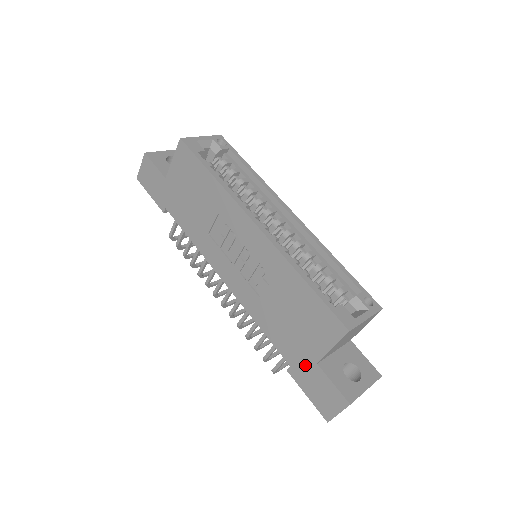
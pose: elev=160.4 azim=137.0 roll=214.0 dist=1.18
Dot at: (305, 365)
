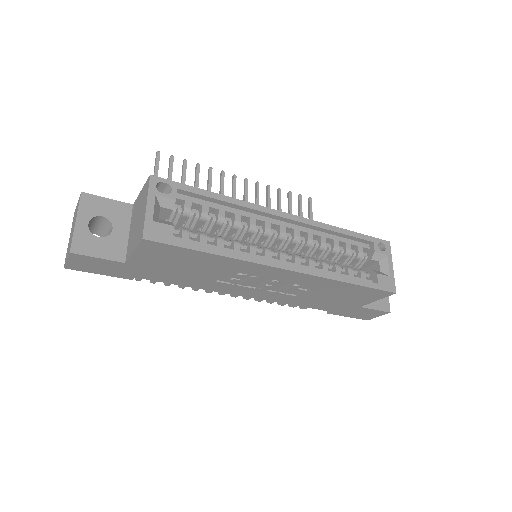
Dot at: (348, 309)
